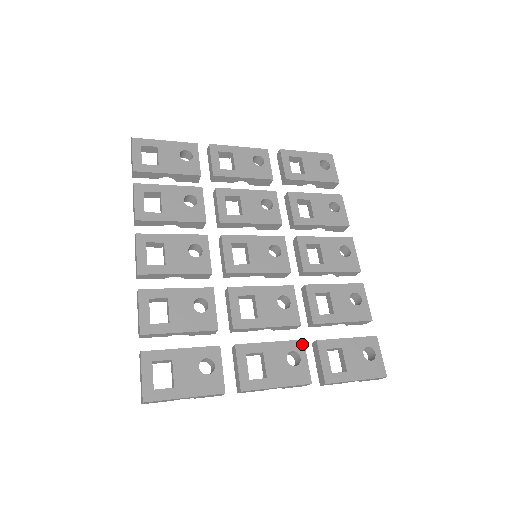
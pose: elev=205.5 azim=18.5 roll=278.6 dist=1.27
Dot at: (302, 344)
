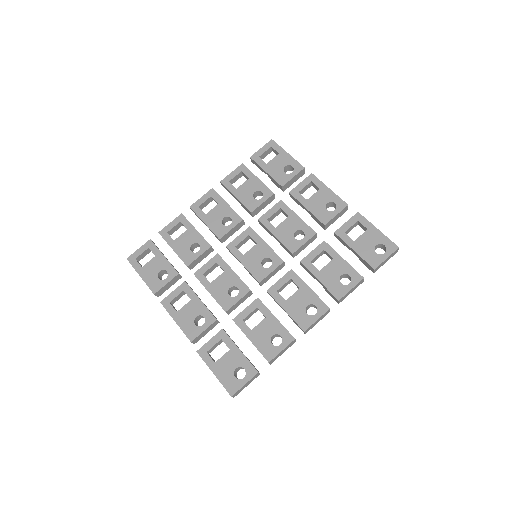
Dot at: (213, 320)
